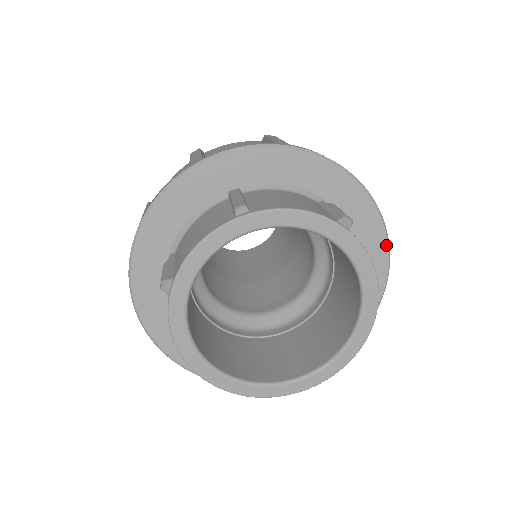
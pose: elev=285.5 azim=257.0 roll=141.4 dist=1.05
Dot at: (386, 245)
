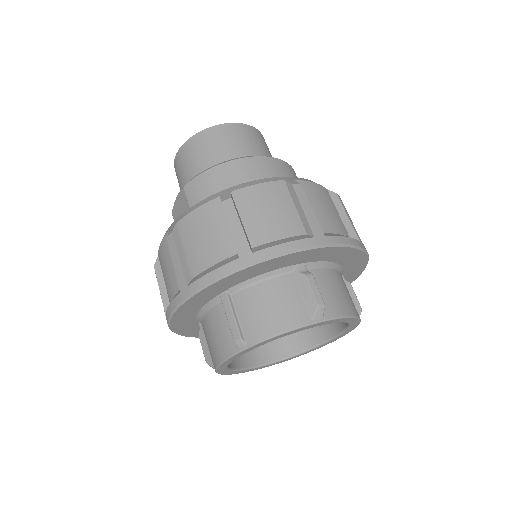
Dot at: (361, 252)
